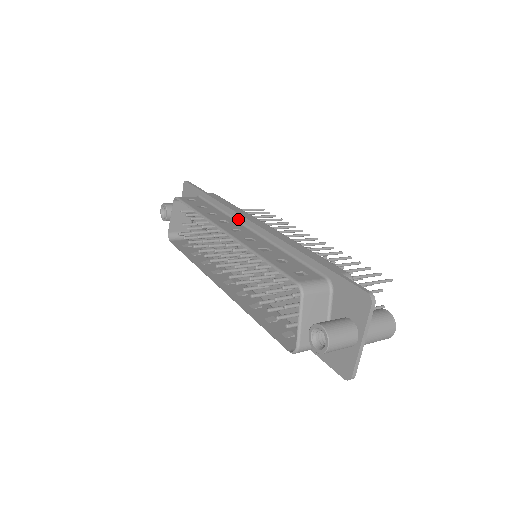
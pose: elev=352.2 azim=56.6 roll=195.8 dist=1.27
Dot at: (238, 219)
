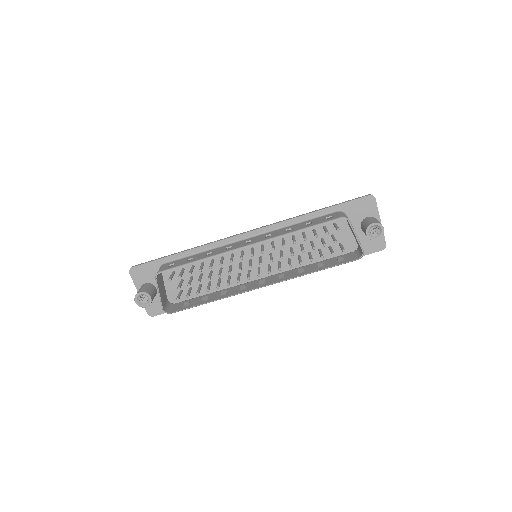
Dot at: (230, 242)
